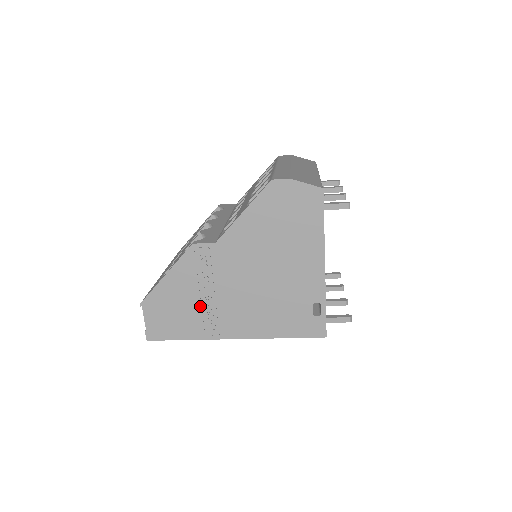
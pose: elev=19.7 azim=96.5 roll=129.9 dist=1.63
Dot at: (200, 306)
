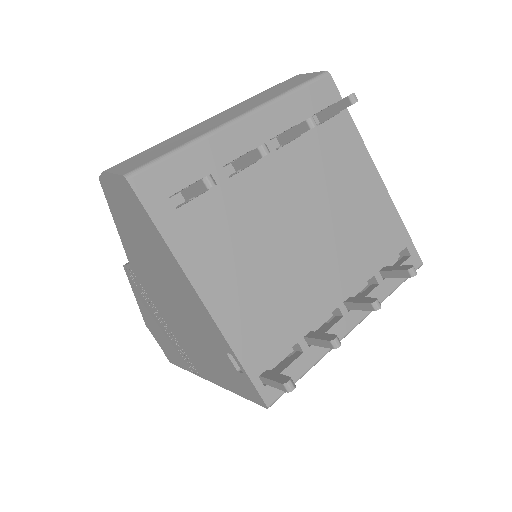
Dot at: (168, 335)
